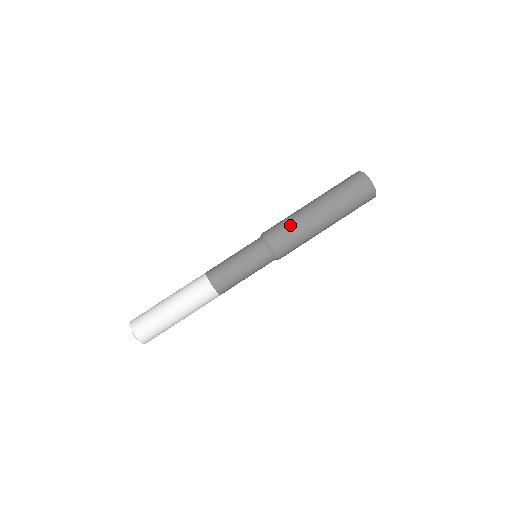
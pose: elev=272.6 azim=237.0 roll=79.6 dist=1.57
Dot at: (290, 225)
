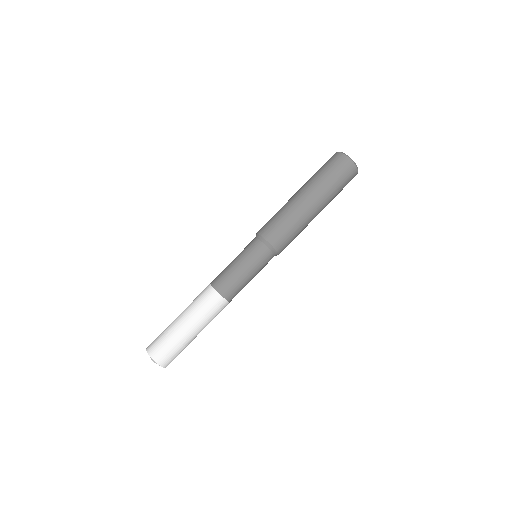
Dot at: (278, 214)
